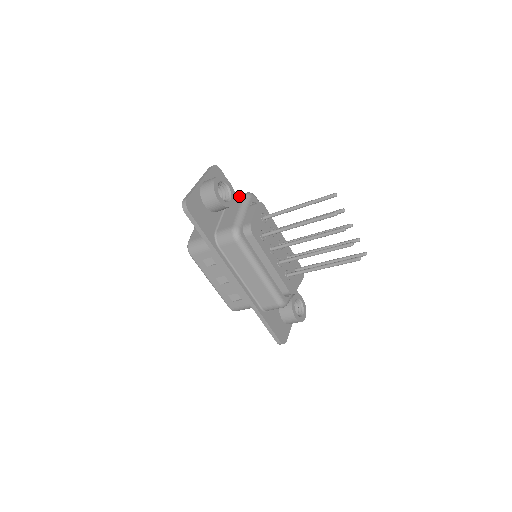
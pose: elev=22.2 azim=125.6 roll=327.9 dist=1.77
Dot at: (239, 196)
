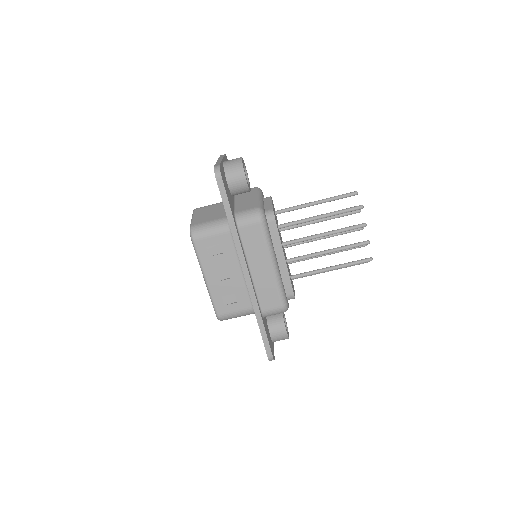
Dot at: occluded
